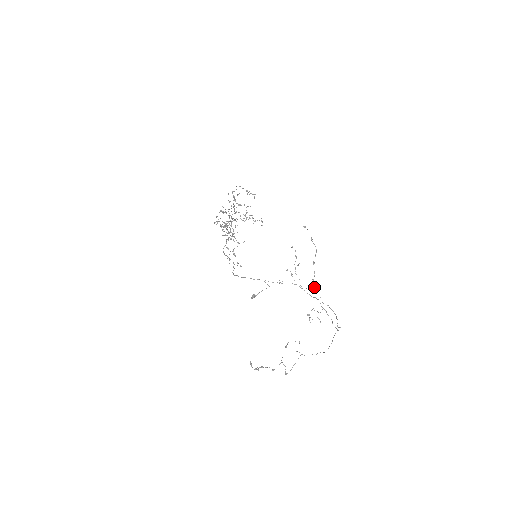
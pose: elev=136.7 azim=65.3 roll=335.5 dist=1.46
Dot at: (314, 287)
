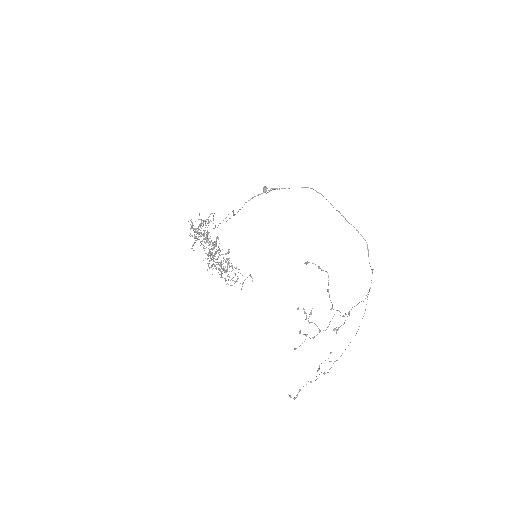
Dot at: occluded
